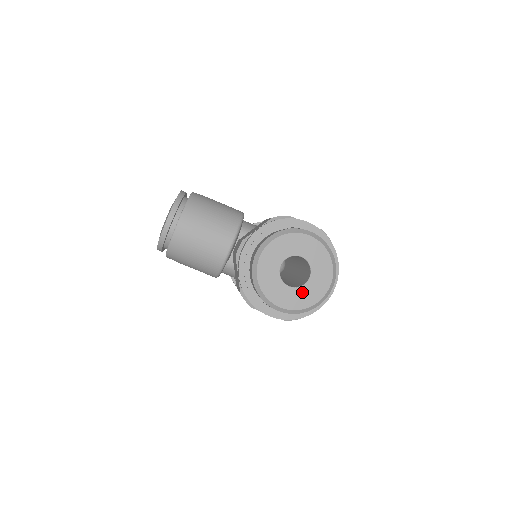
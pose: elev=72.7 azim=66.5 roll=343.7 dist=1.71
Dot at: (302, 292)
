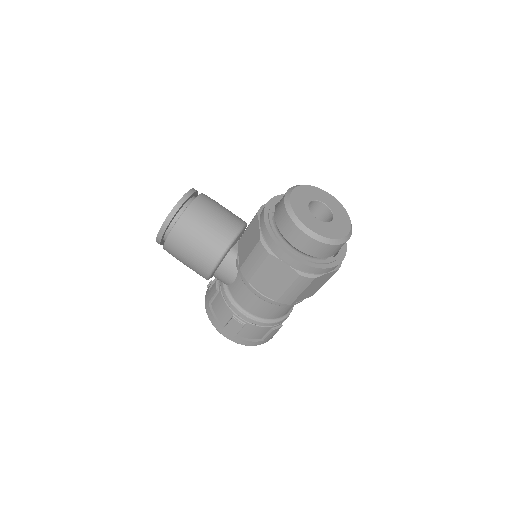
Dot at: (328, 226)
